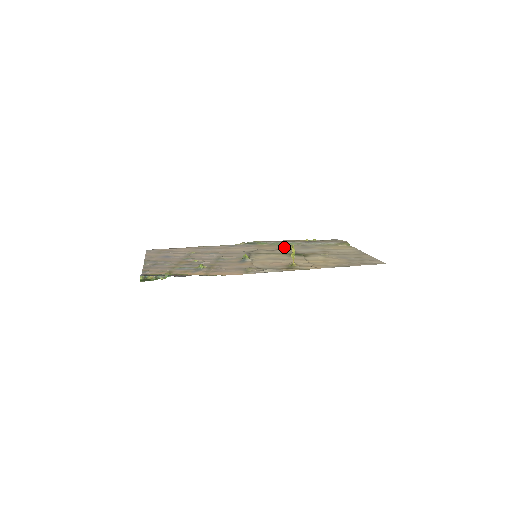
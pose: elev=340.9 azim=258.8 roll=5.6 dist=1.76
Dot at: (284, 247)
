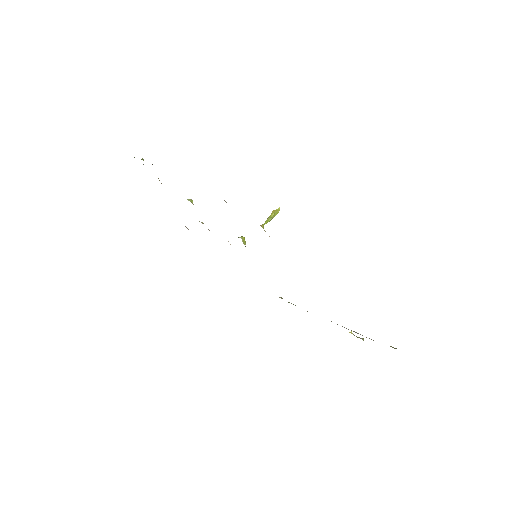
Dot at: occluded
